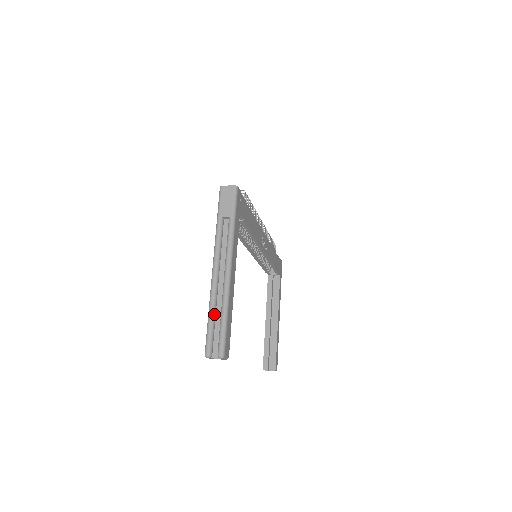
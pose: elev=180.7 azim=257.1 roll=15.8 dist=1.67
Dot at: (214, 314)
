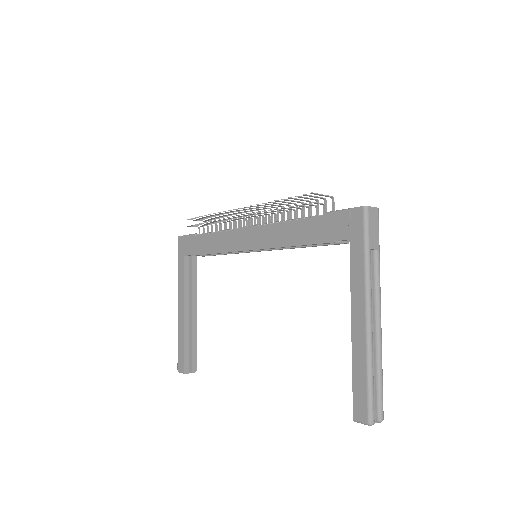
Dot at: (373, 373)
